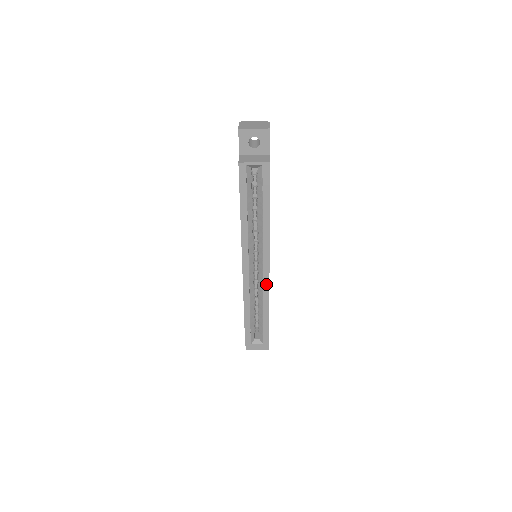
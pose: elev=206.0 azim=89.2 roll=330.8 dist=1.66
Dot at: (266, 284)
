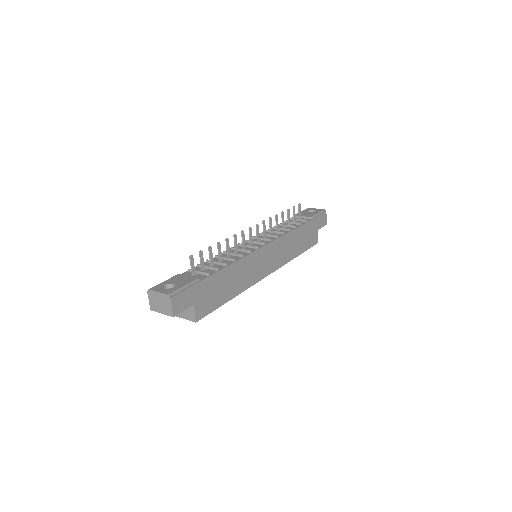
Dot at: occluded
